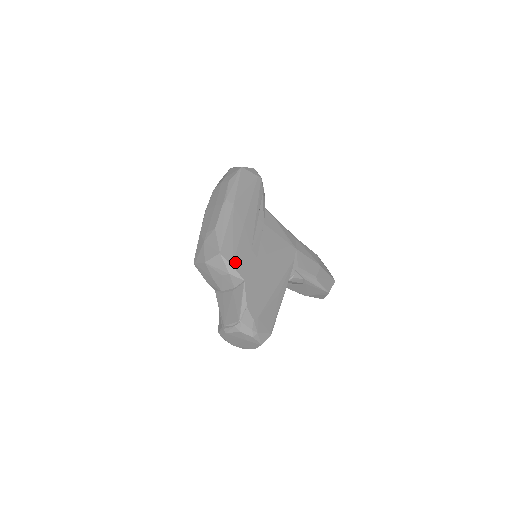
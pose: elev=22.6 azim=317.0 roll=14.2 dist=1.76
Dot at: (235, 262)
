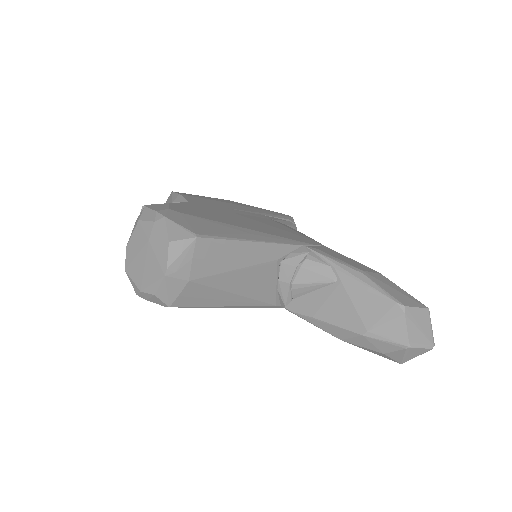
Dot at: (188, 196)
